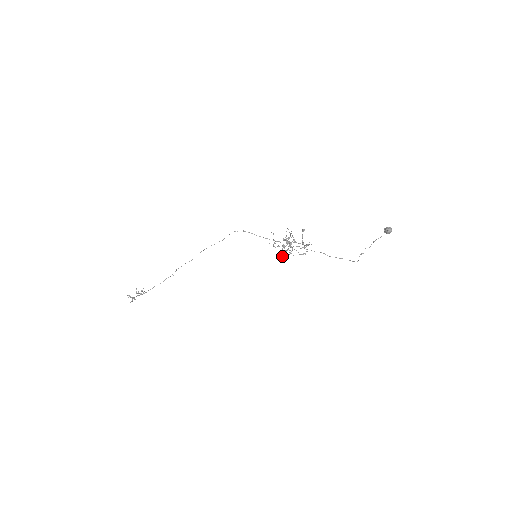
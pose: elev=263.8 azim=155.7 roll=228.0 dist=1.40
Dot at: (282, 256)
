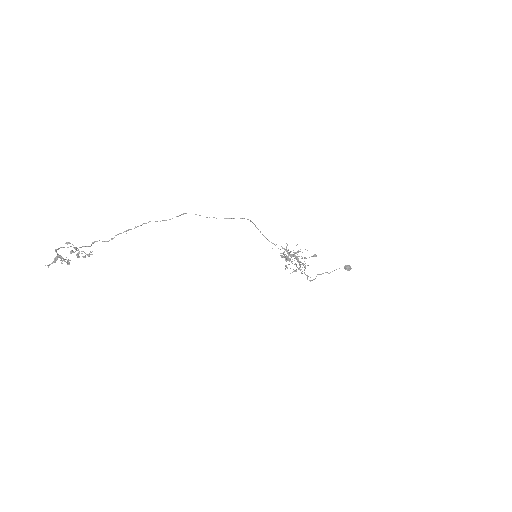
Dot at: occluded
